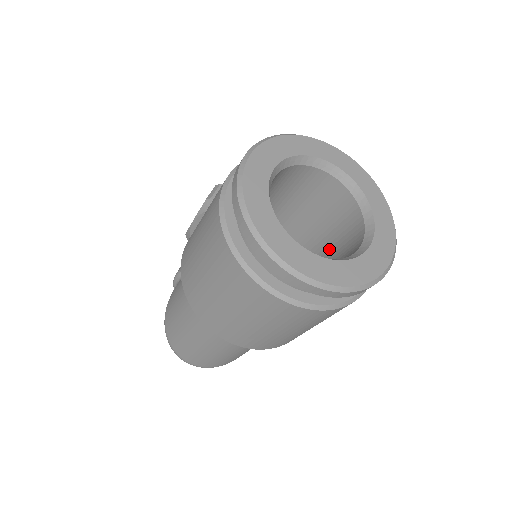
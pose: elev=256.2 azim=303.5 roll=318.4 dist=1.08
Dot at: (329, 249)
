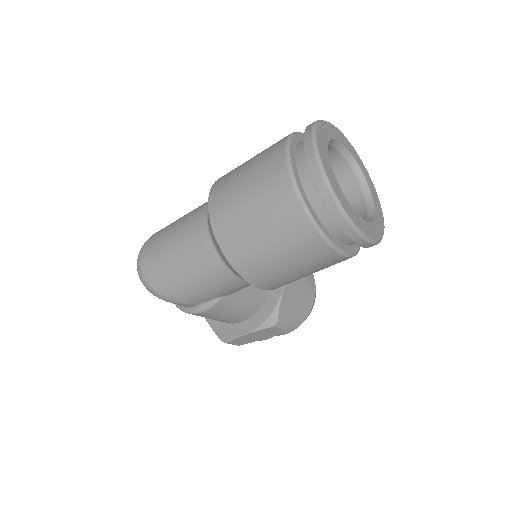
Dot at: occluded
